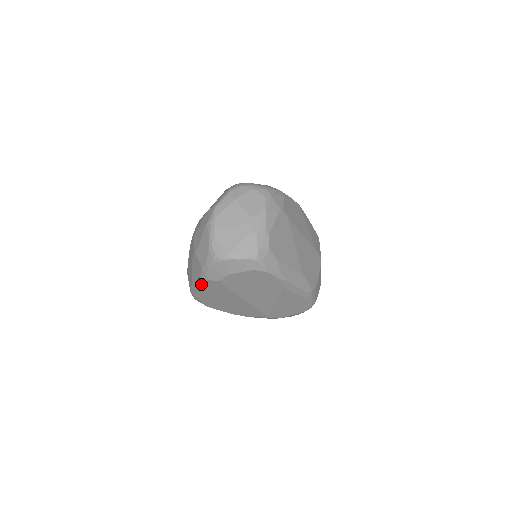
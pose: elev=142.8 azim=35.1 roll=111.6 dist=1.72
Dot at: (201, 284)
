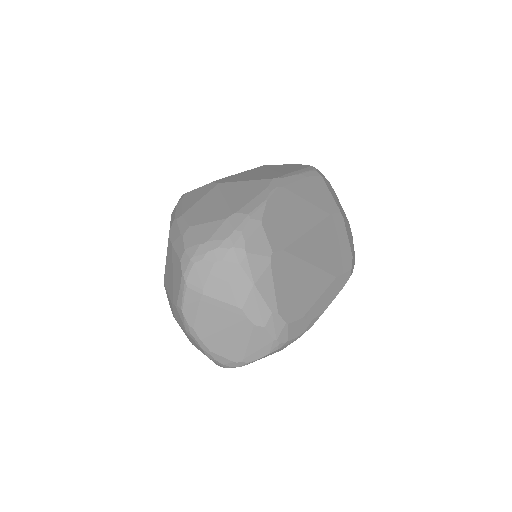
Dot at: occluded
